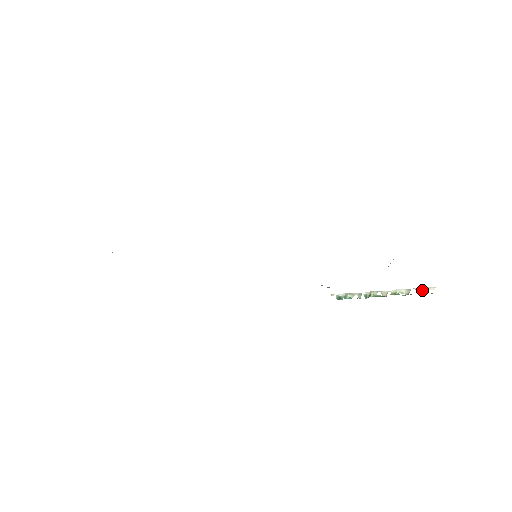
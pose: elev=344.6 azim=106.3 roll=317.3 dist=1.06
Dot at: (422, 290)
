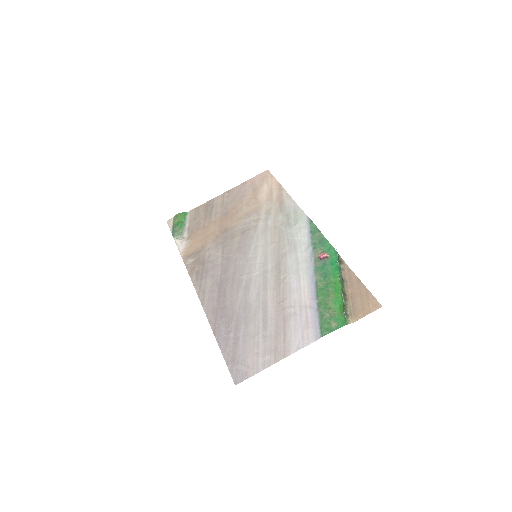
Dot at: (344, 310)
